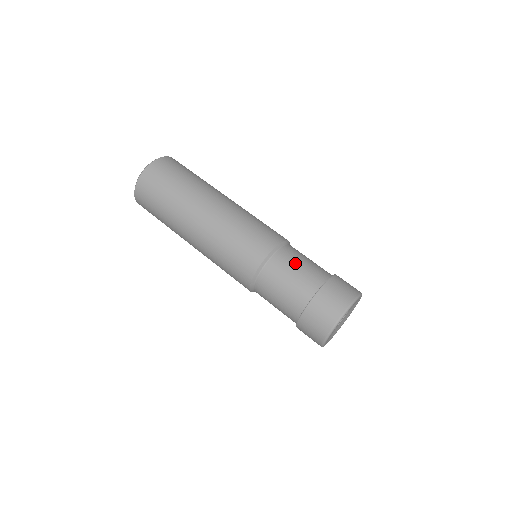
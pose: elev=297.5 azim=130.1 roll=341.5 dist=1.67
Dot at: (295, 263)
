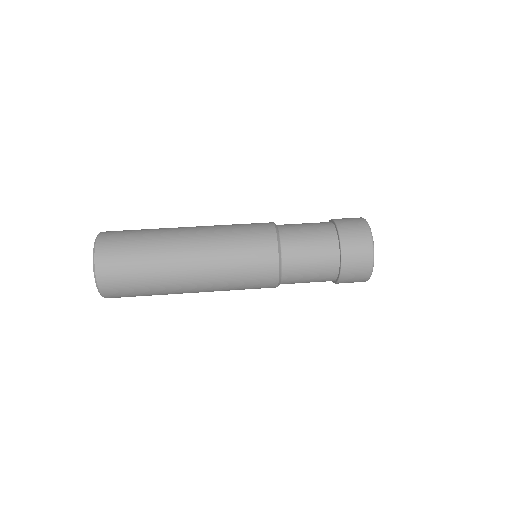
Dot at: occluded
